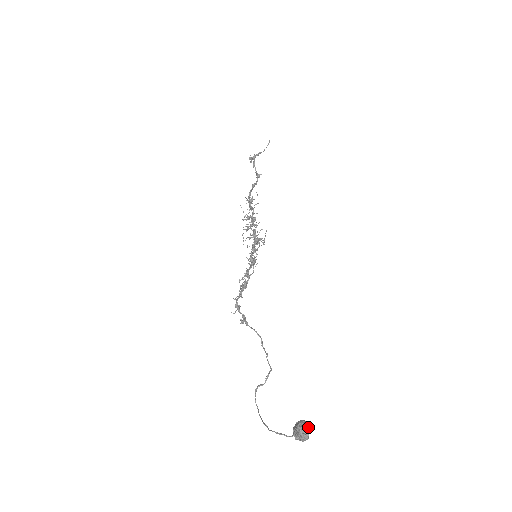
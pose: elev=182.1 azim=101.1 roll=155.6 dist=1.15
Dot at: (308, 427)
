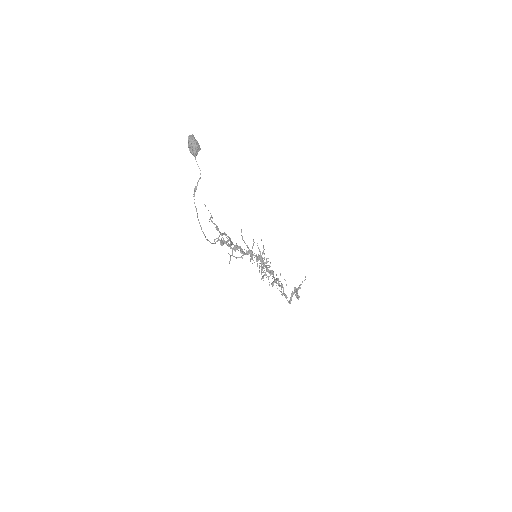
Dot at: (197, 141)
